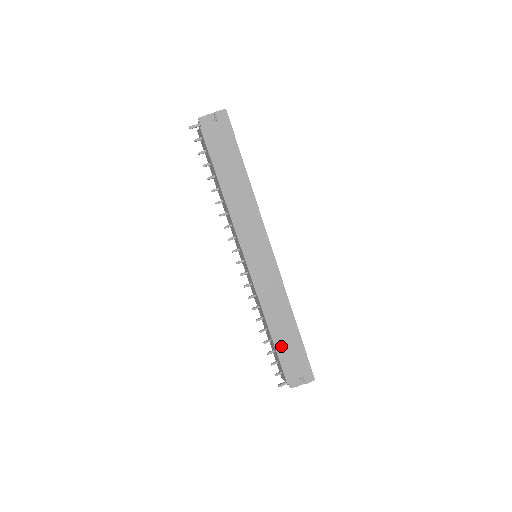
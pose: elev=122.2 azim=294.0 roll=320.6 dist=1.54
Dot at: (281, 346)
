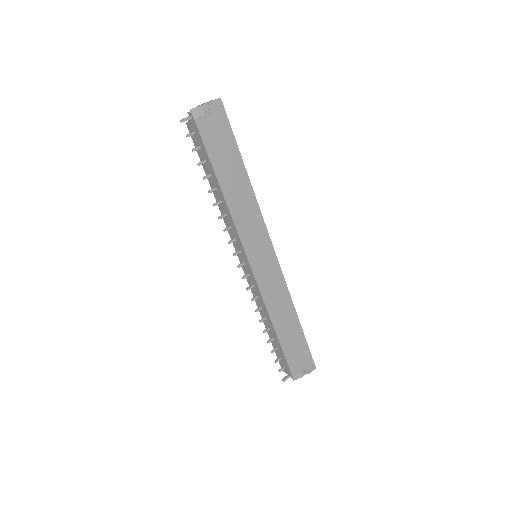
Dot at: (286, 343)
